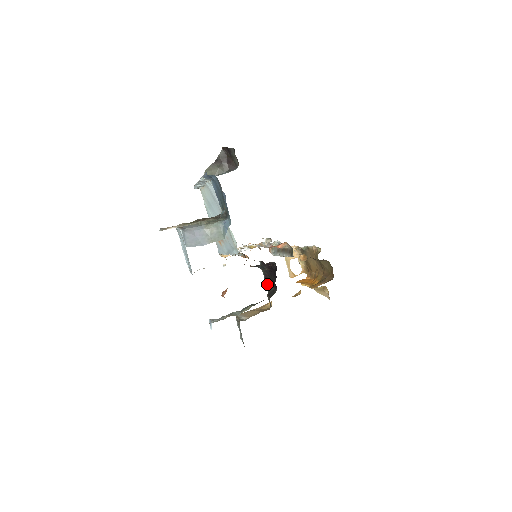
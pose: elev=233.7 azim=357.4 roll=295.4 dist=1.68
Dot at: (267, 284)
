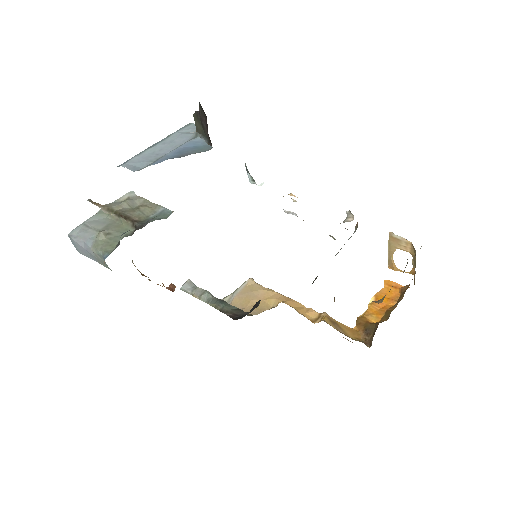
Dot at: occluded
